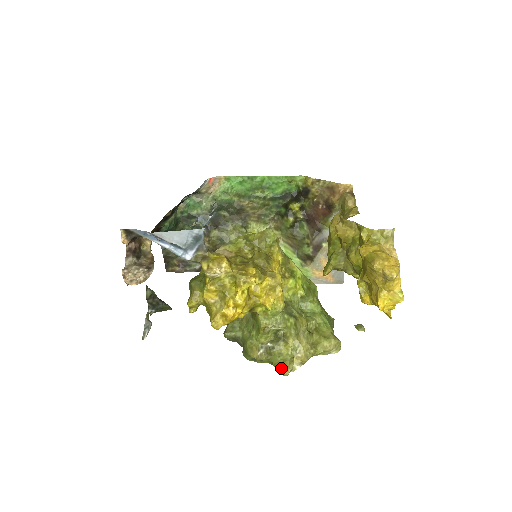
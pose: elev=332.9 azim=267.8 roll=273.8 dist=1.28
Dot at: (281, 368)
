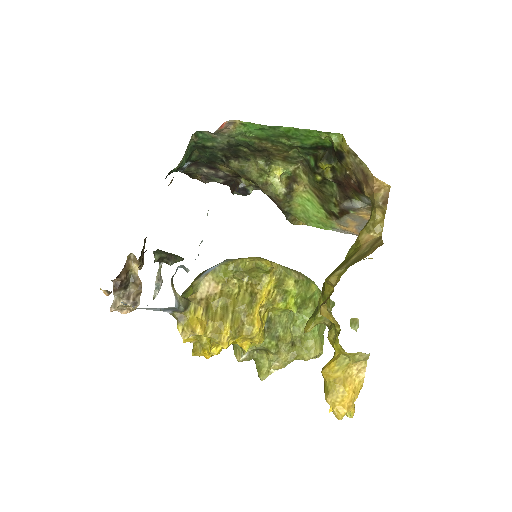
Dot at: (259, 372)
